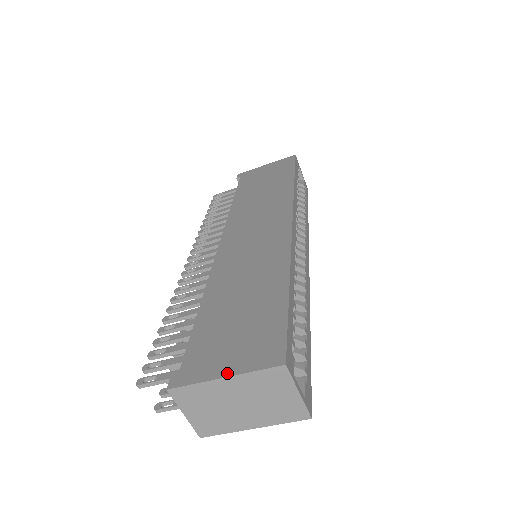
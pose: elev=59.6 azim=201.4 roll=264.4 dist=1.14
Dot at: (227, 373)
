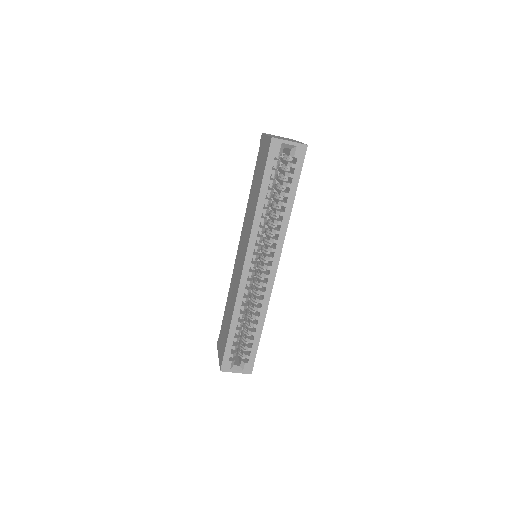
Dot at: (219, 356)
